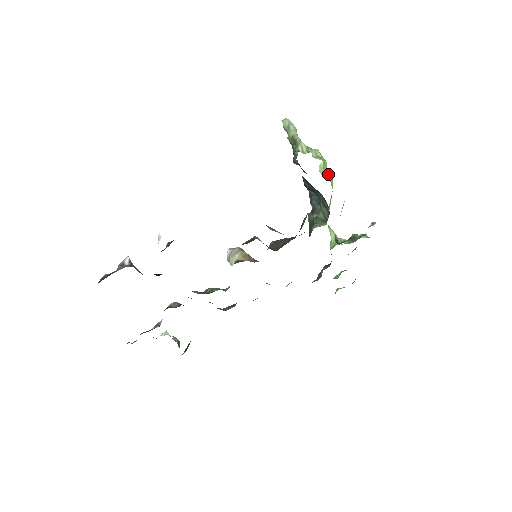
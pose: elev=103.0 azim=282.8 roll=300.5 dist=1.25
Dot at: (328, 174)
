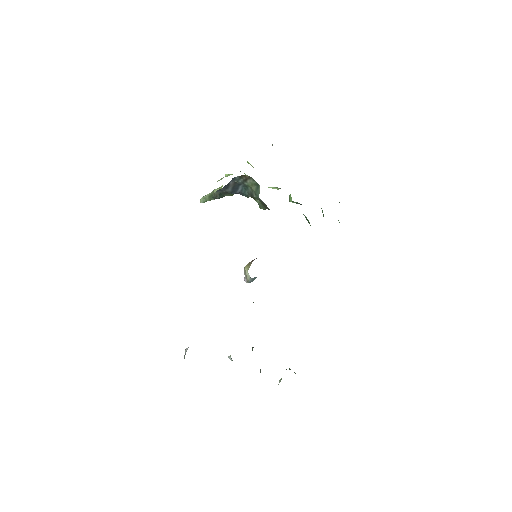
Dot at: occluded
